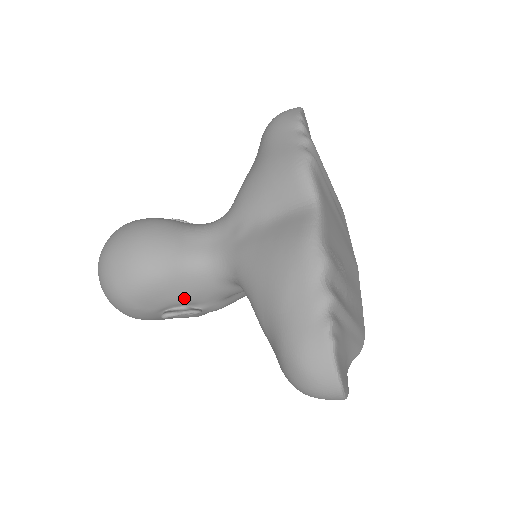
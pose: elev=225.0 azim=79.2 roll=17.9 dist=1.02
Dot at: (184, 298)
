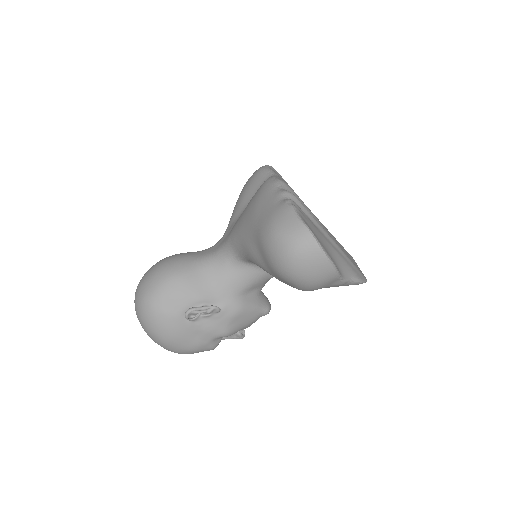
Dot at: (201, 293)
